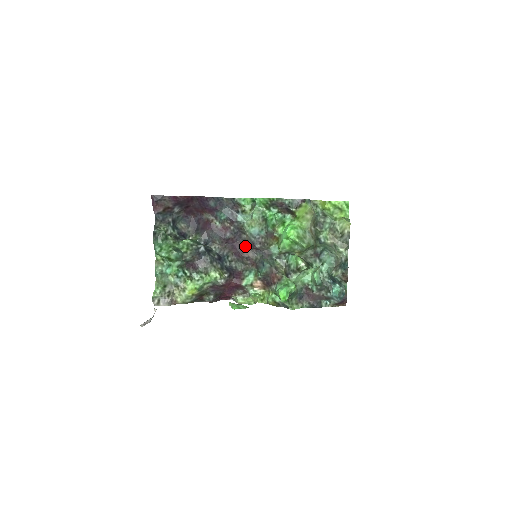
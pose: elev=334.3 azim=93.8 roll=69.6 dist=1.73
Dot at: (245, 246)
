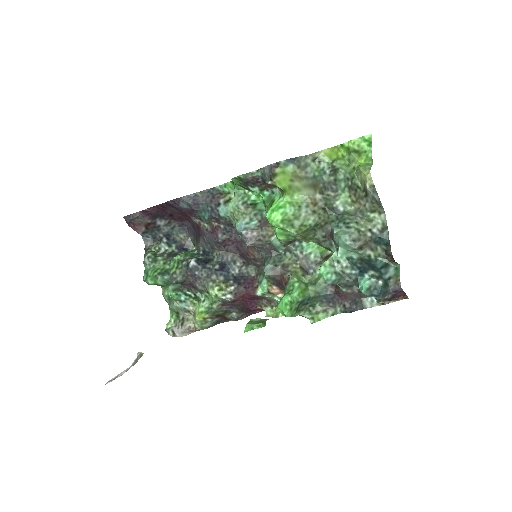
Dot at: occluded
